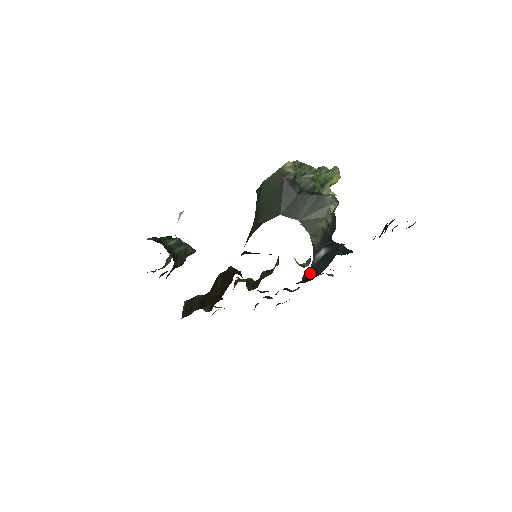
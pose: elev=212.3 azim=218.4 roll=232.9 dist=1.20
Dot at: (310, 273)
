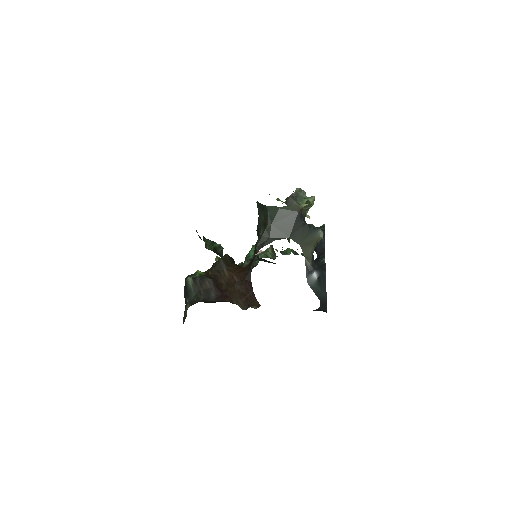
Dot at: (320, 298)
